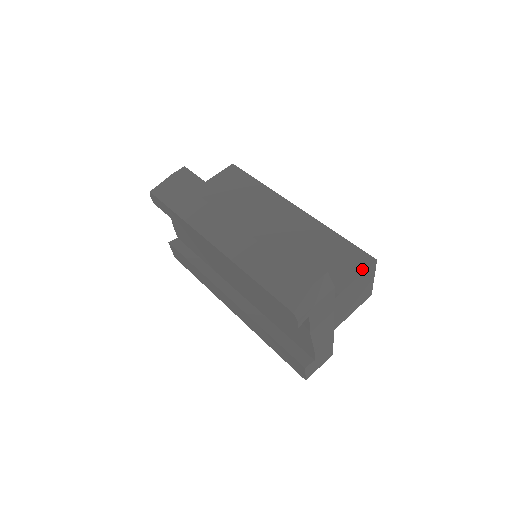
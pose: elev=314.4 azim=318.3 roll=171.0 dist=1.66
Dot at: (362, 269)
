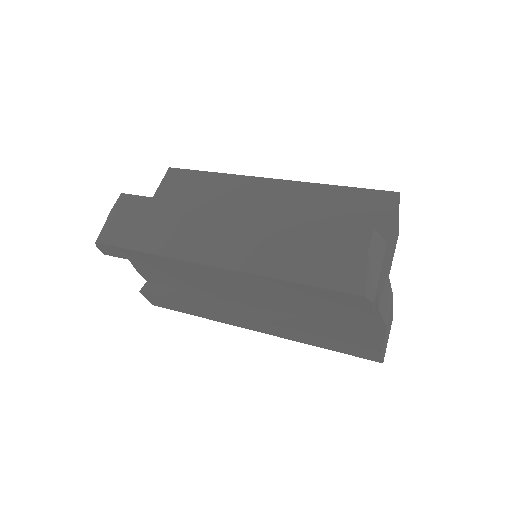
Dot at: (391, 210)
